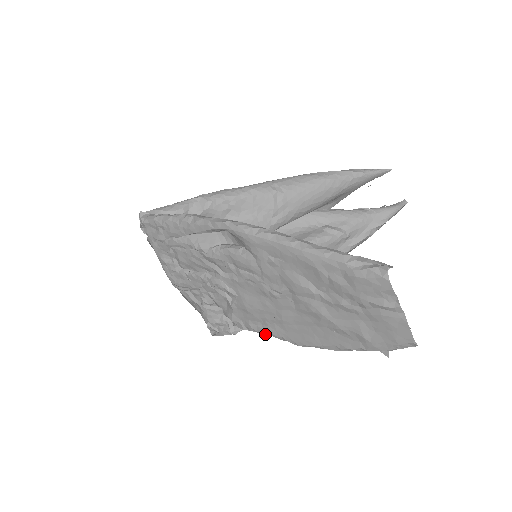
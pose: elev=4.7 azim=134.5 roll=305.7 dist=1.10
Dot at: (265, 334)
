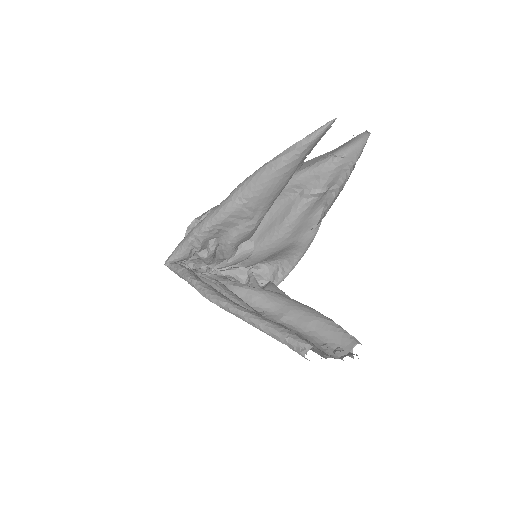
Dot at: occluded
